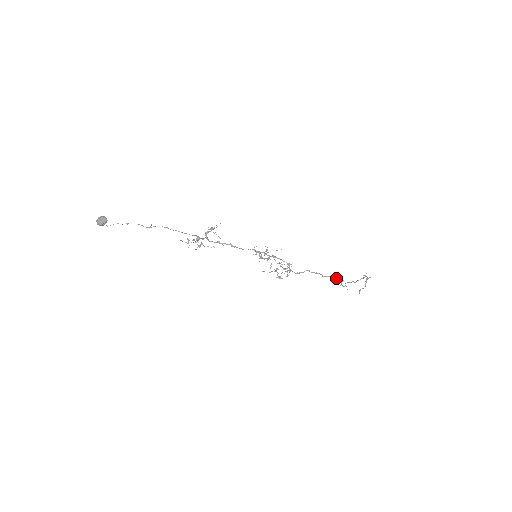
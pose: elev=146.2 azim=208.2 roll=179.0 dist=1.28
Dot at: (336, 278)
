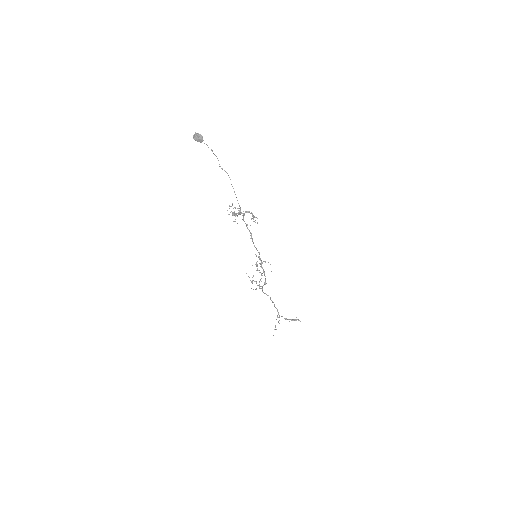
Dot at: occluded
